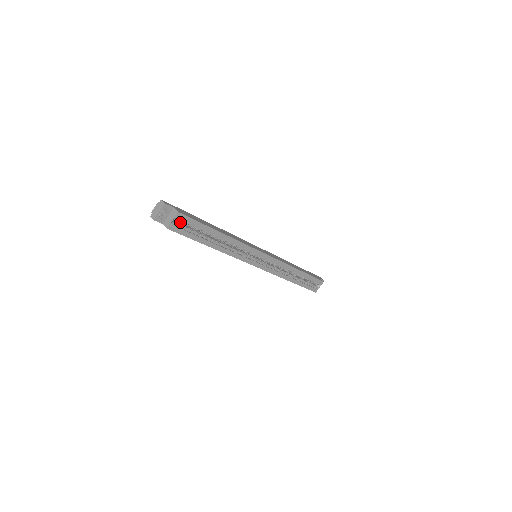
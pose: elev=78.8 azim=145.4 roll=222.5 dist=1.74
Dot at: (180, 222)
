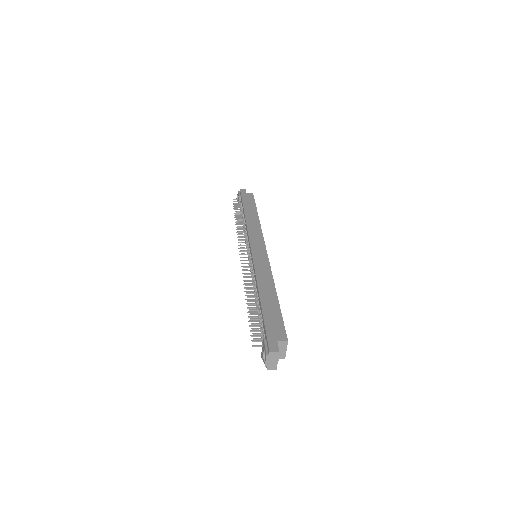
Dot at: occluded
